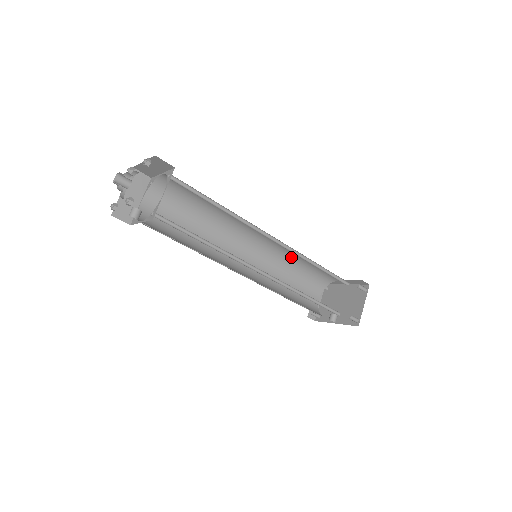
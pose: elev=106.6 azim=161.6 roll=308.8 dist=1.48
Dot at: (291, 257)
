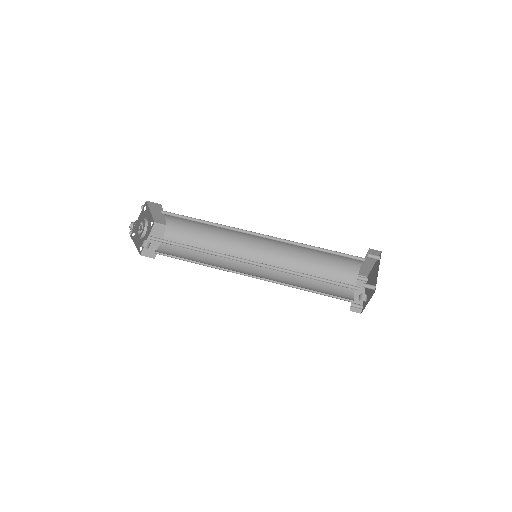
Dot at: (301, 253)
